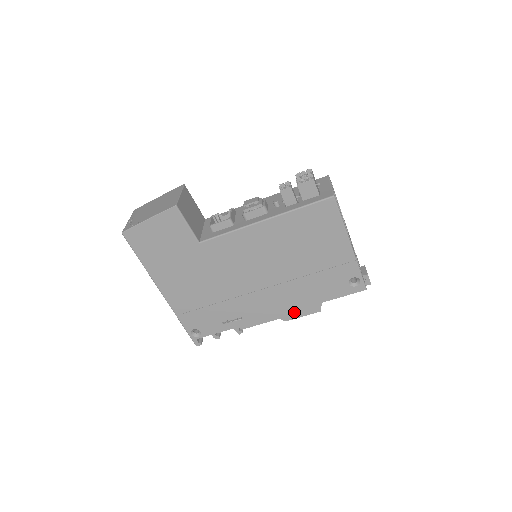
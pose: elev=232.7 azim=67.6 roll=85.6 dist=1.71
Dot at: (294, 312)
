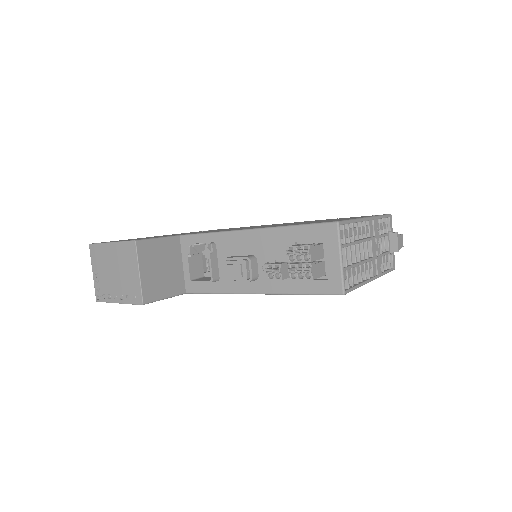
Dot at: occluded
